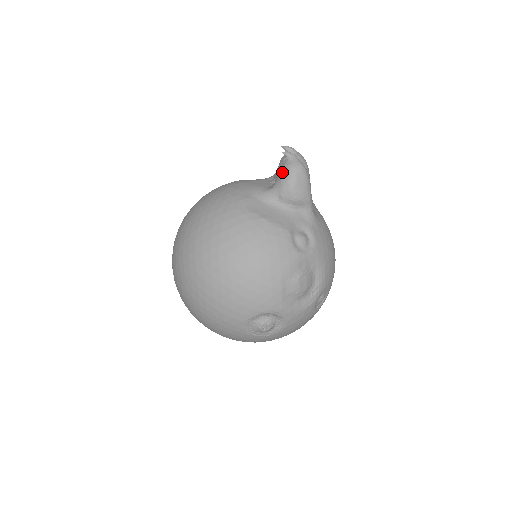
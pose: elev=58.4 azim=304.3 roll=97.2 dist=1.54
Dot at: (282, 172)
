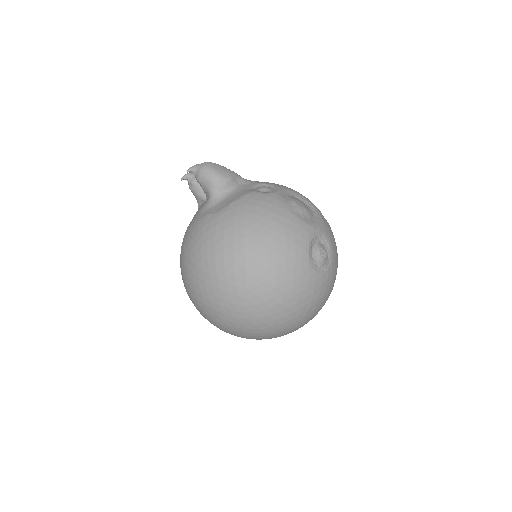
Dot at: (202, 178)
